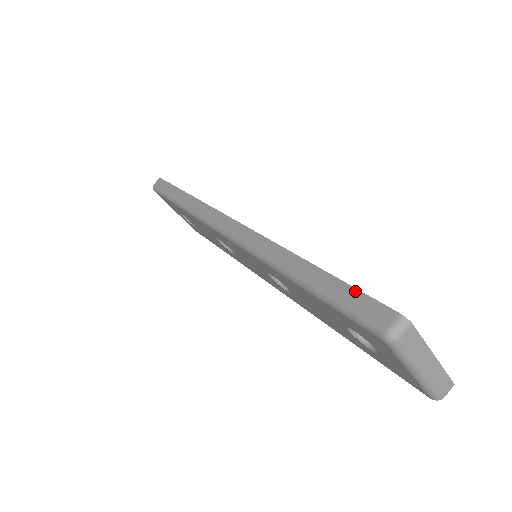
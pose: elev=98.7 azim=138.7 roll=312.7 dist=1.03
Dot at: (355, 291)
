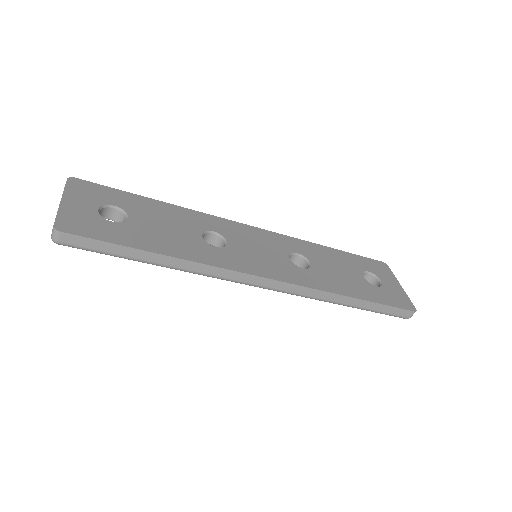
Dot at: (391, 308)
